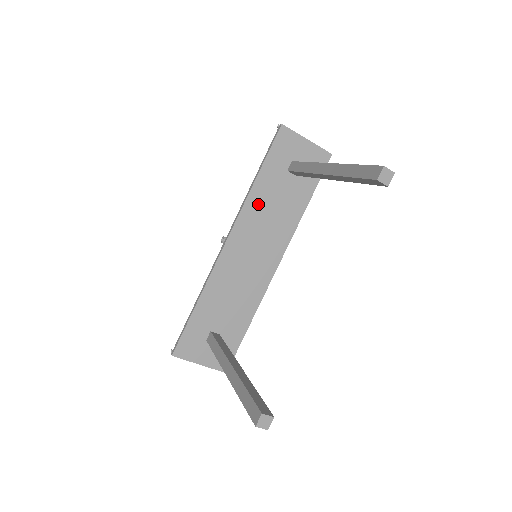
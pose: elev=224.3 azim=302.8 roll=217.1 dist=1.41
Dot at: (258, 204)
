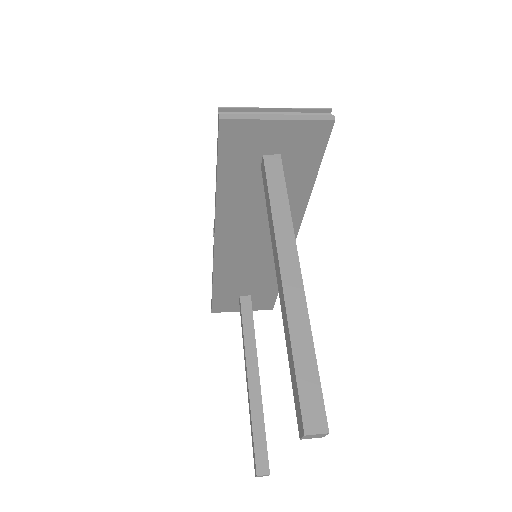
Dot at: (235, 209)
